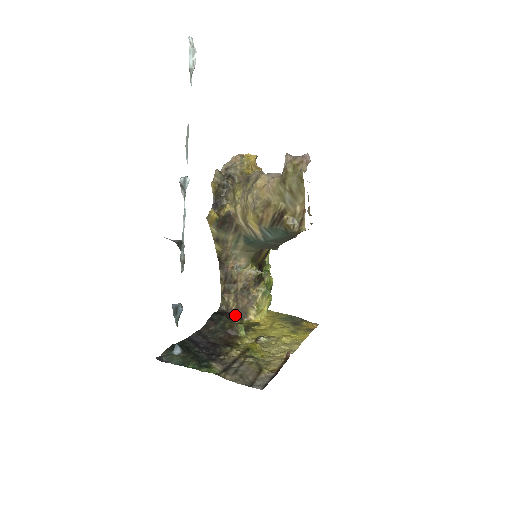
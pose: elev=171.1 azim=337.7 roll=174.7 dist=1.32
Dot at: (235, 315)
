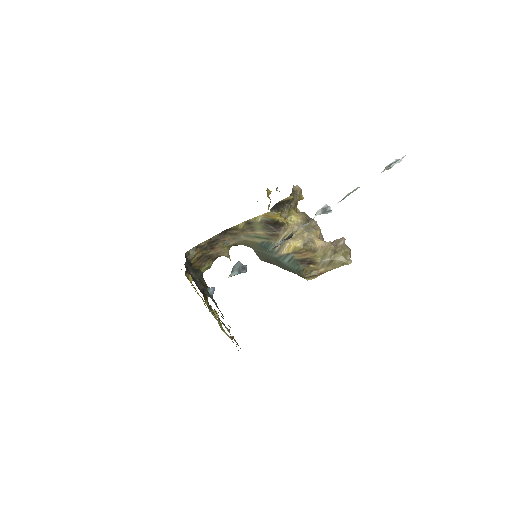
Dot at: occluded
